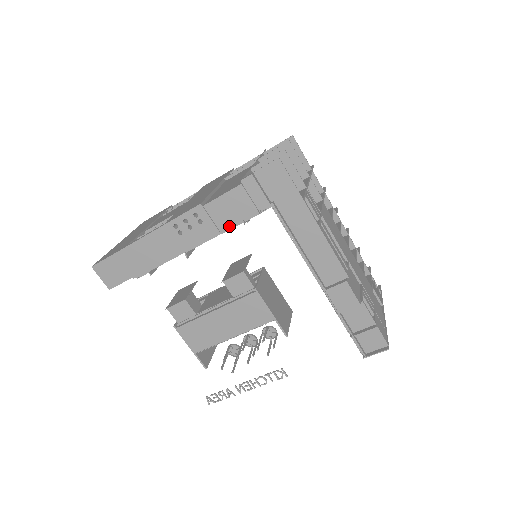
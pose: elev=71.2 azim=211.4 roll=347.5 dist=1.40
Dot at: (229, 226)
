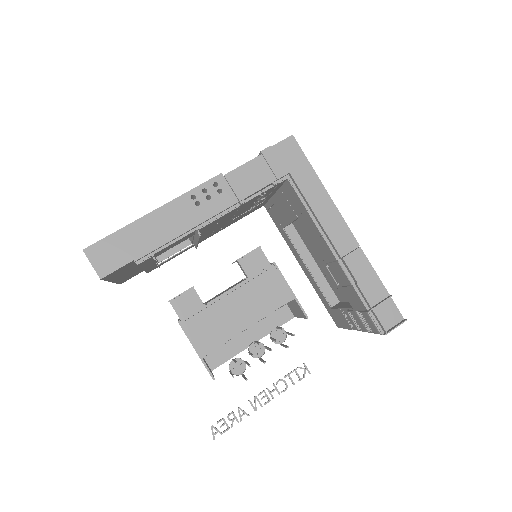
Dot at: (249, 195)
